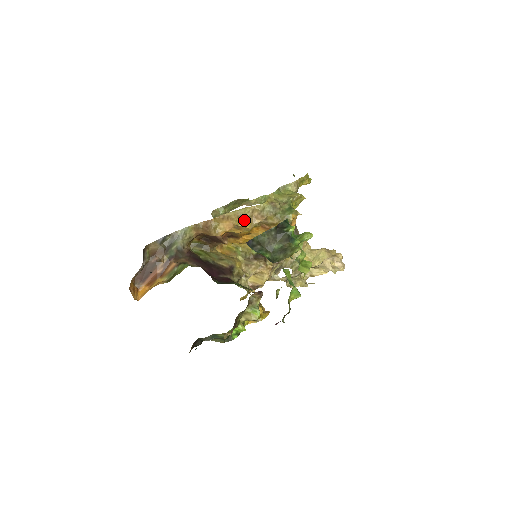
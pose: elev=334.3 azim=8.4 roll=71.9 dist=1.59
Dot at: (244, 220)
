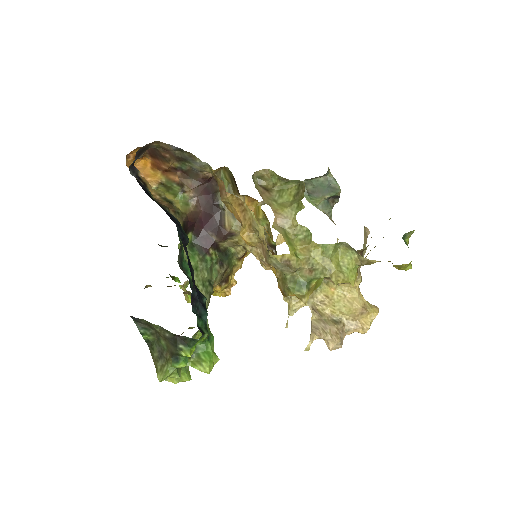
Dot at: (252, 235)
